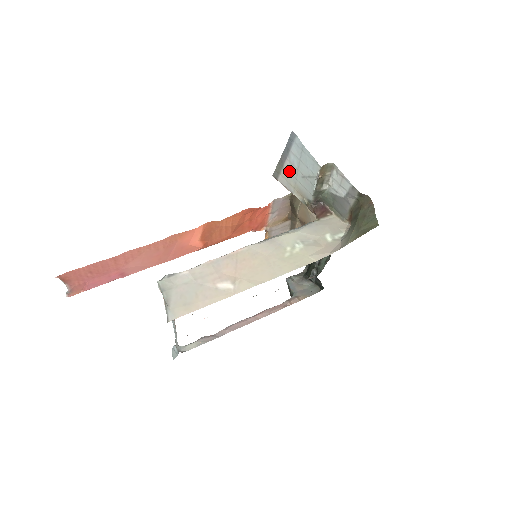
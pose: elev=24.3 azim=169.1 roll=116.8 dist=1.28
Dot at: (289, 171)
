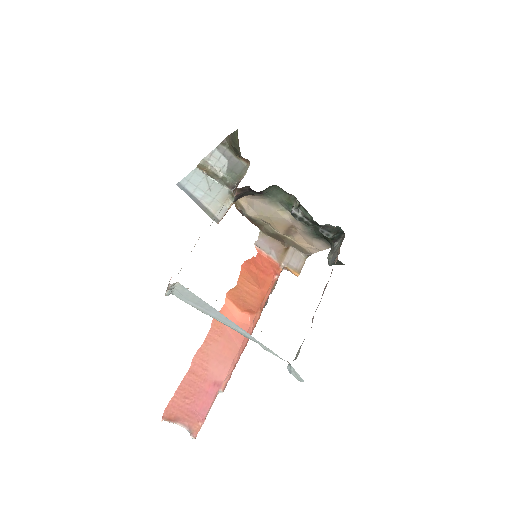
Dot at: (209, 203)
